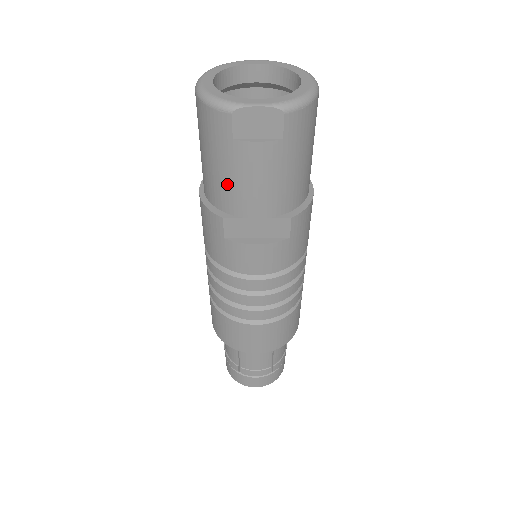
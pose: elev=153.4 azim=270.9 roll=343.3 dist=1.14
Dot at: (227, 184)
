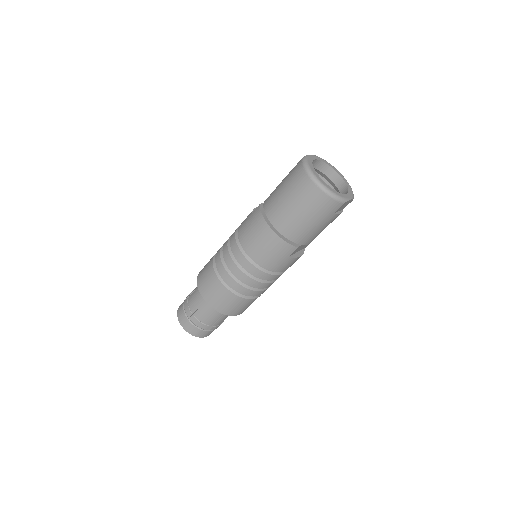
Dot at: (312, 231)
